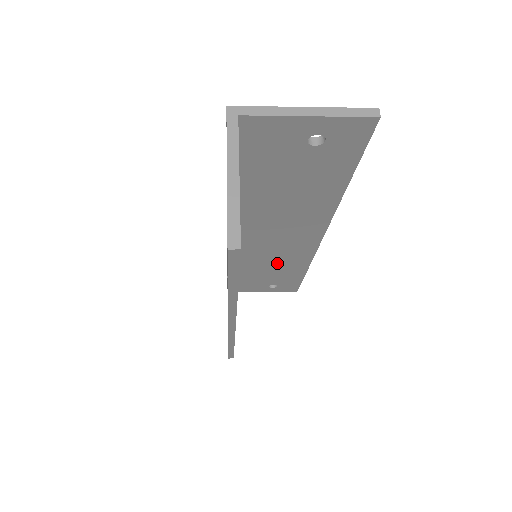
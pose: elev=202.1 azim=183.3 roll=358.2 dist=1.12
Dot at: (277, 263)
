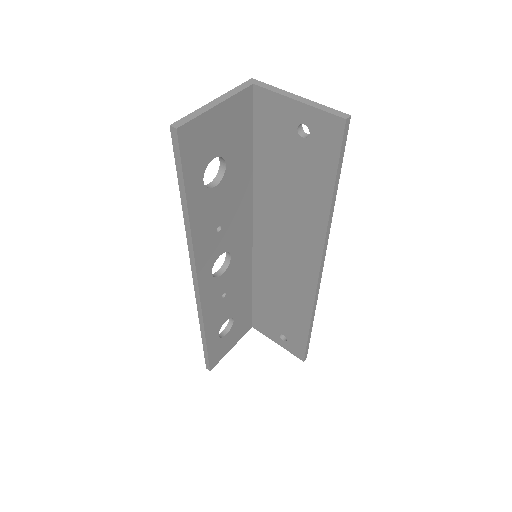
Dot at: (285, 298)
